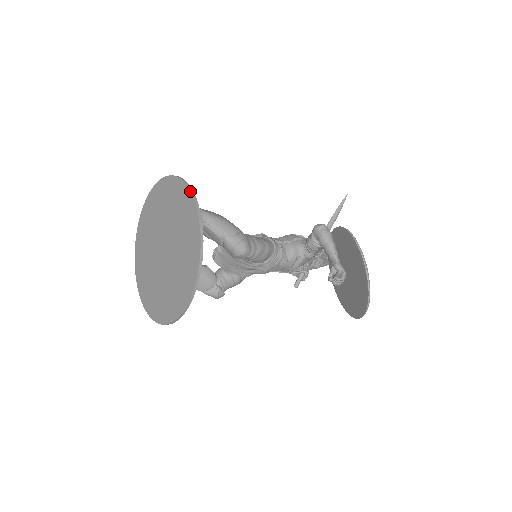
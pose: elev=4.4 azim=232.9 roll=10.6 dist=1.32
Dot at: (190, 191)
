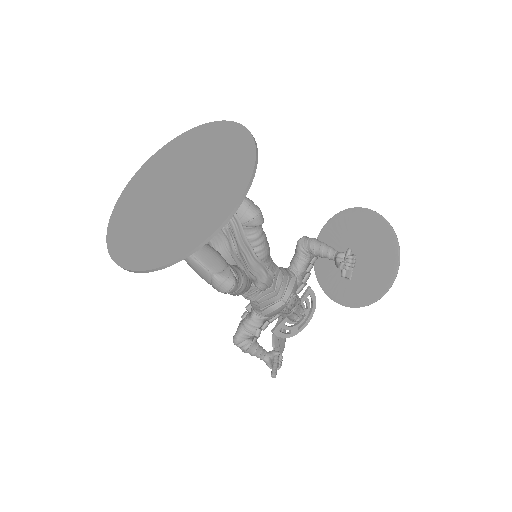
Dot at: (209, 122)
